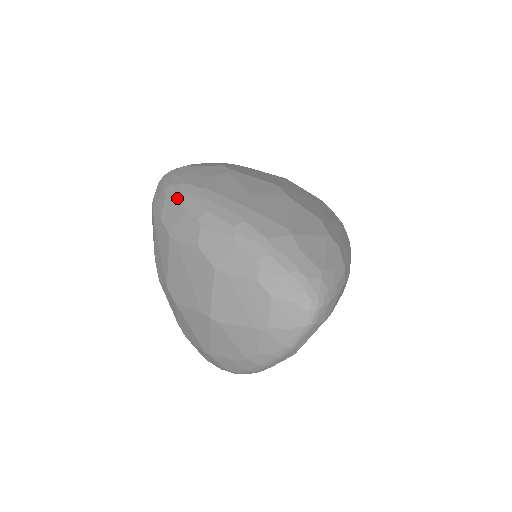
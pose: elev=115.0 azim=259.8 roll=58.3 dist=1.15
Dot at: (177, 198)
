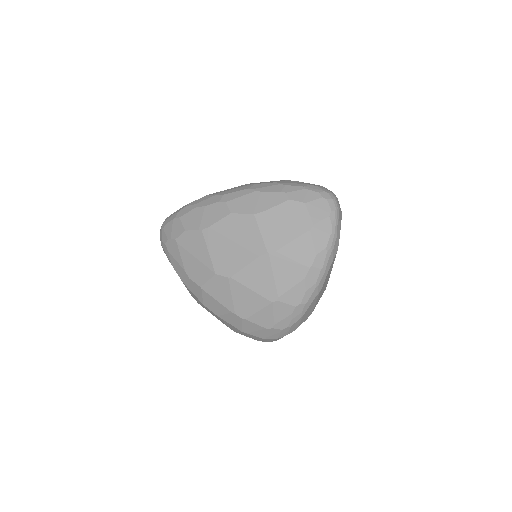
Dot at: (192, 209)
